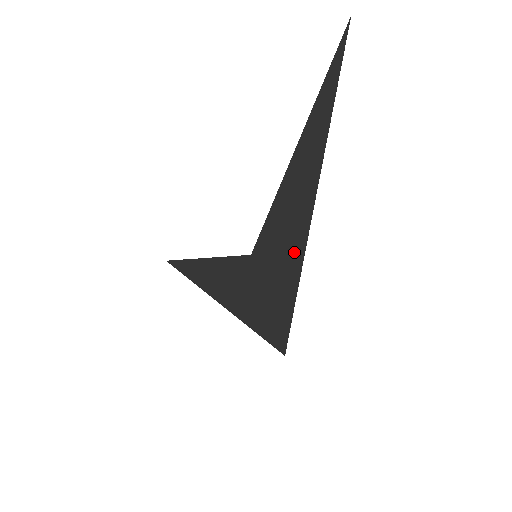
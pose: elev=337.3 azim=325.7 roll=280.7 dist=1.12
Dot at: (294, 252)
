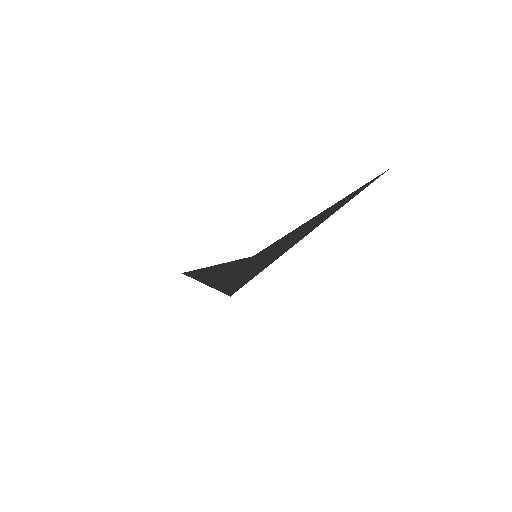
Dot at: (284, 249)
